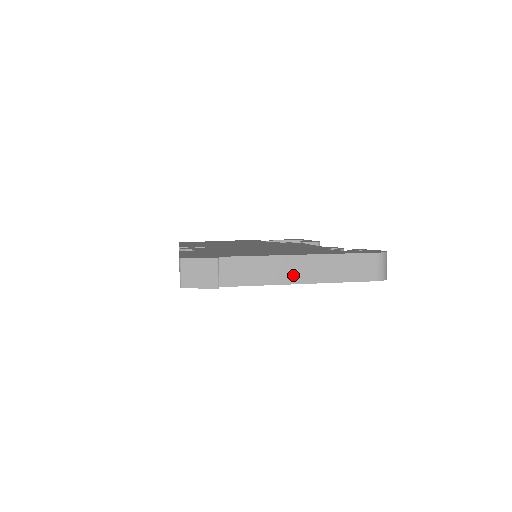
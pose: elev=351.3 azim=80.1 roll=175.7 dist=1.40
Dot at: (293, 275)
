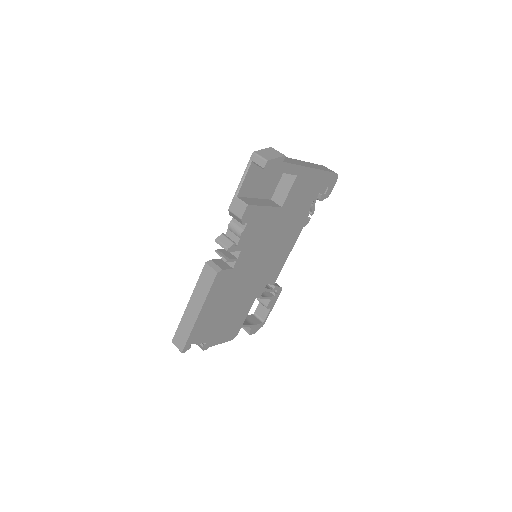
Dot at: (305, 165)
